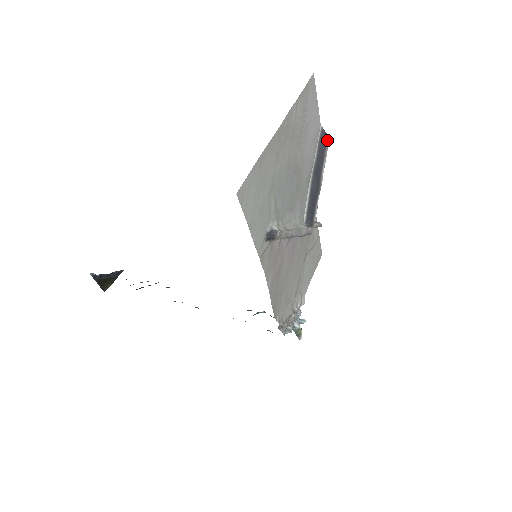
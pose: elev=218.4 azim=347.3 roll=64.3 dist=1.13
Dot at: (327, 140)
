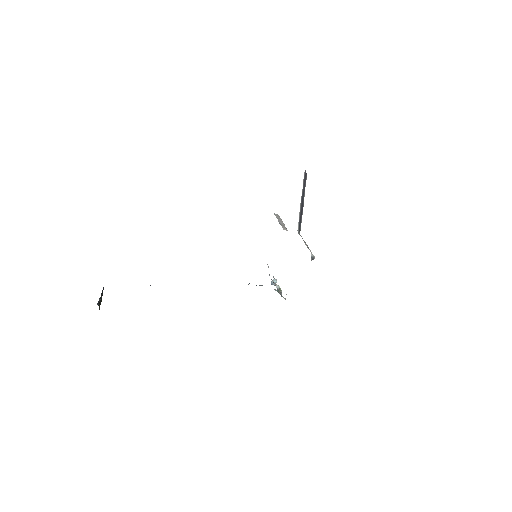
Dot at: (306, 176)
